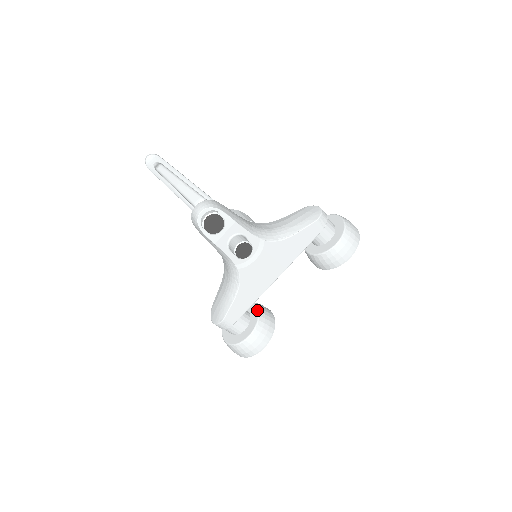
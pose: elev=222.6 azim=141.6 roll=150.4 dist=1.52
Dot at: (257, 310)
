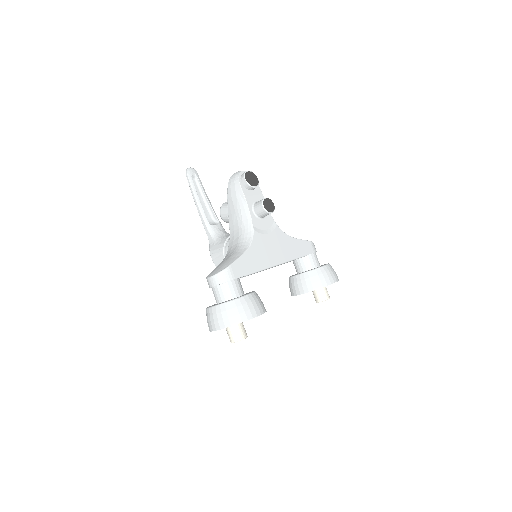
Dot at: (252, 291)
